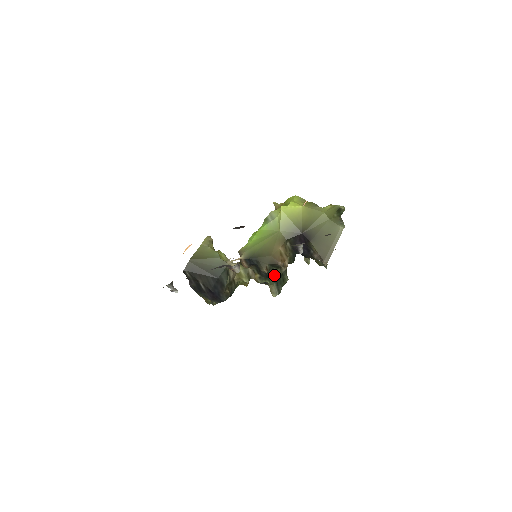
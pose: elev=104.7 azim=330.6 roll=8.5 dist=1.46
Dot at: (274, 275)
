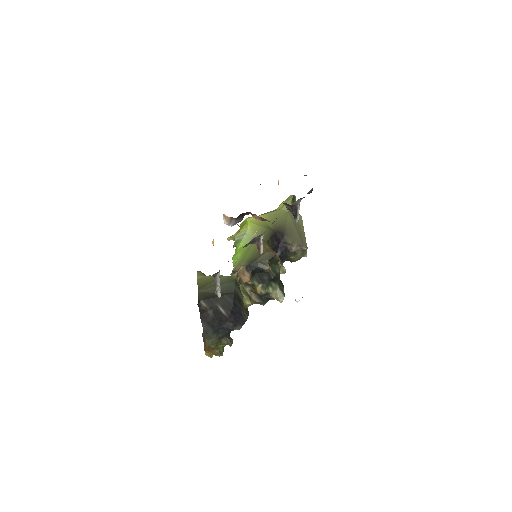
Dot at: (275, 273)
